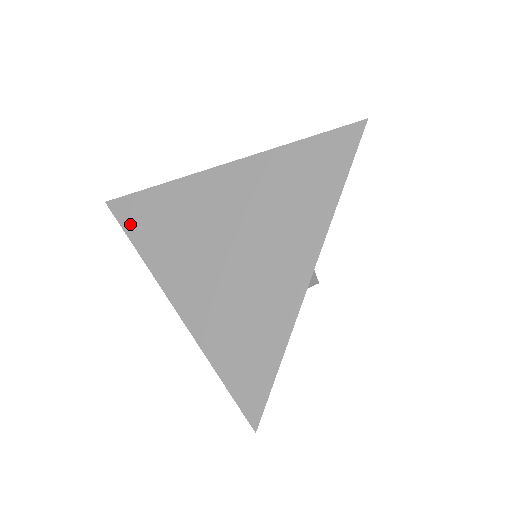
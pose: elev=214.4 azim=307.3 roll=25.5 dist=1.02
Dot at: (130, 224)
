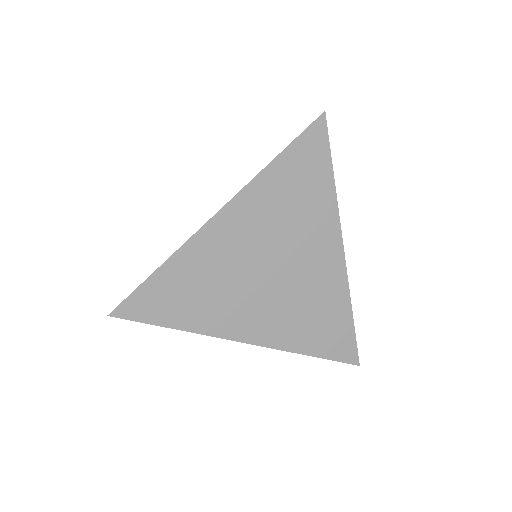
Dot at: (156, 315)
